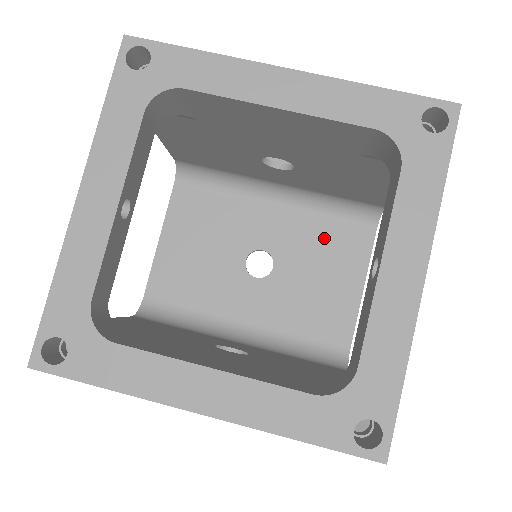
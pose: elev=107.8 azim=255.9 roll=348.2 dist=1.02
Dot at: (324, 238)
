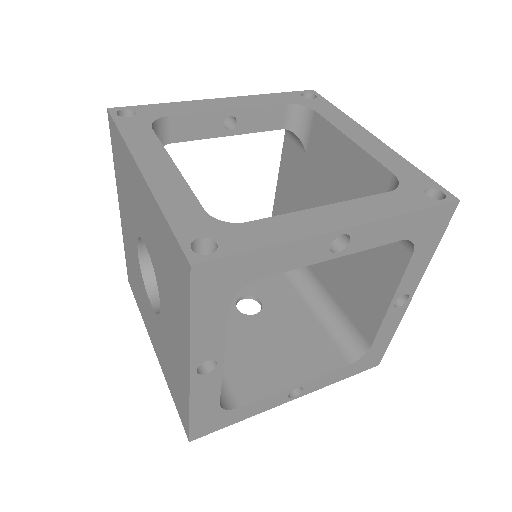
Dot at: (308, 333)
